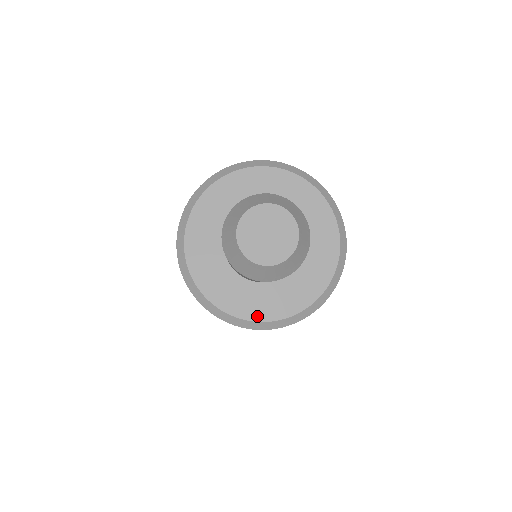
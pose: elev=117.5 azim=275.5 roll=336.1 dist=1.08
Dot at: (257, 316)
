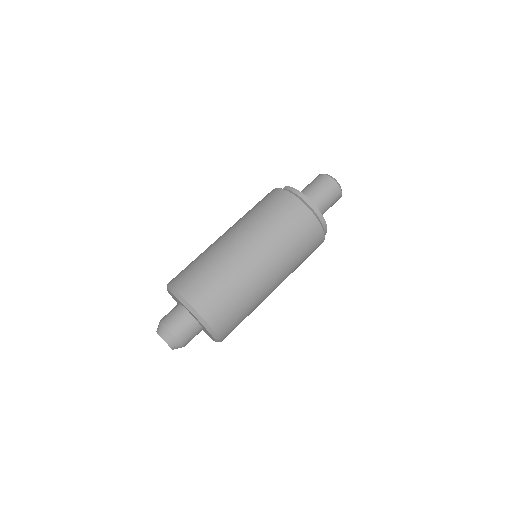
Dot at: occluded
